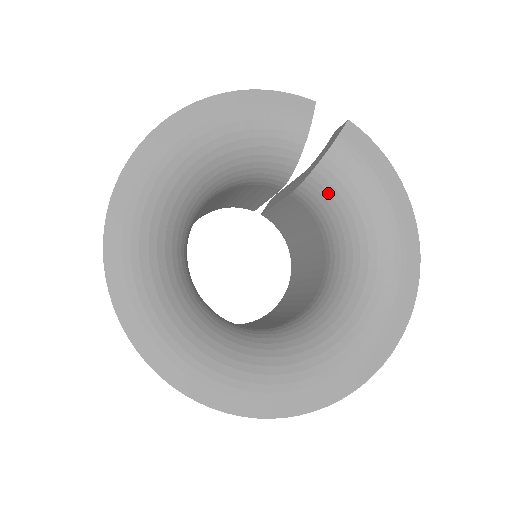
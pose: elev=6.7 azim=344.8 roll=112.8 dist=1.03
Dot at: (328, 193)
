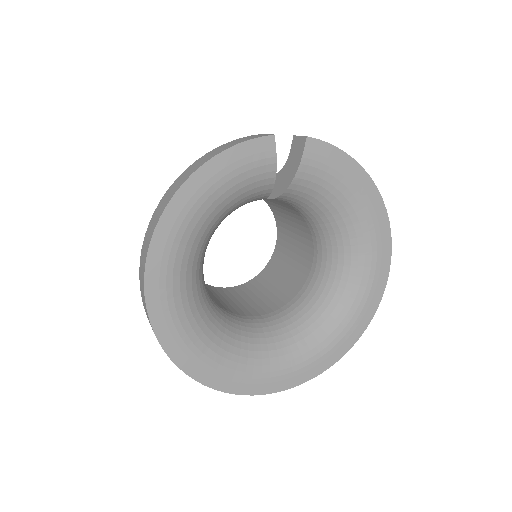
Dot at: (304, 198)
